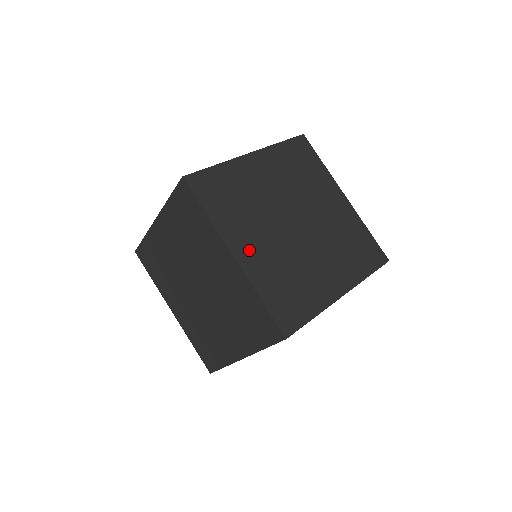
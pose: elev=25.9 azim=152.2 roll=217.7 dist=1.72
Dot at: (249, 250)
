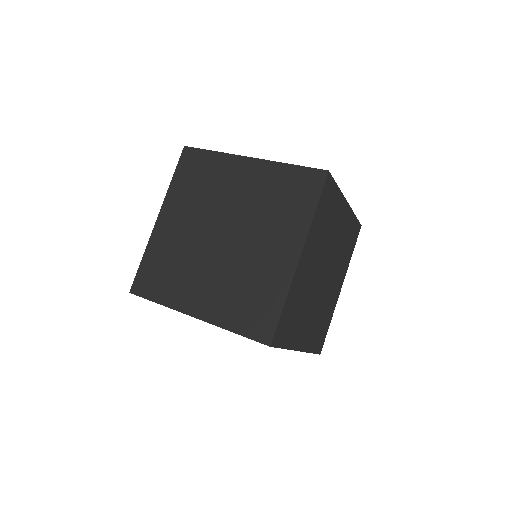
Dot at: (305, 335)
